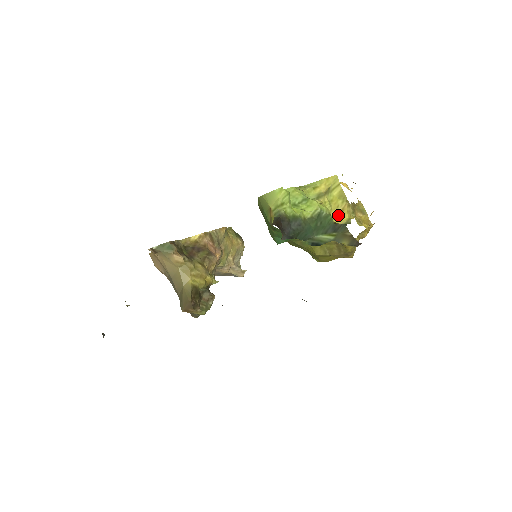
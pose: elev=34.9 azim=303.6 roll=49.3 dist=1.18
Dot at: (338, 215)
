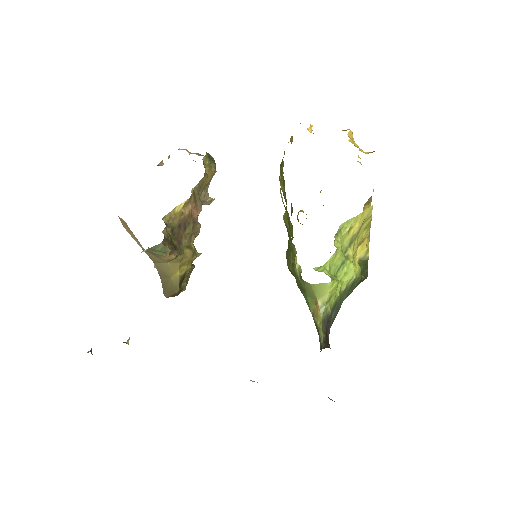
Dot at: (358, 246)
